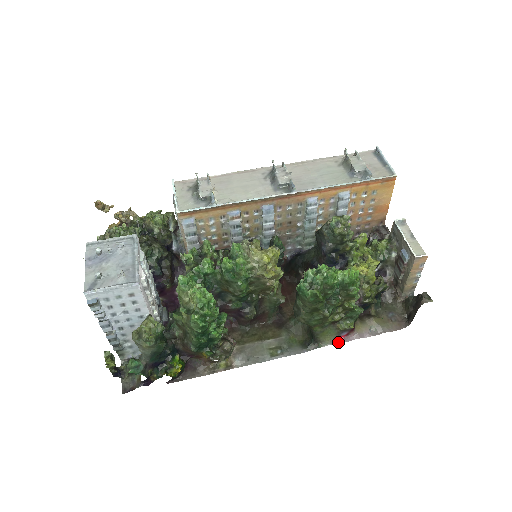
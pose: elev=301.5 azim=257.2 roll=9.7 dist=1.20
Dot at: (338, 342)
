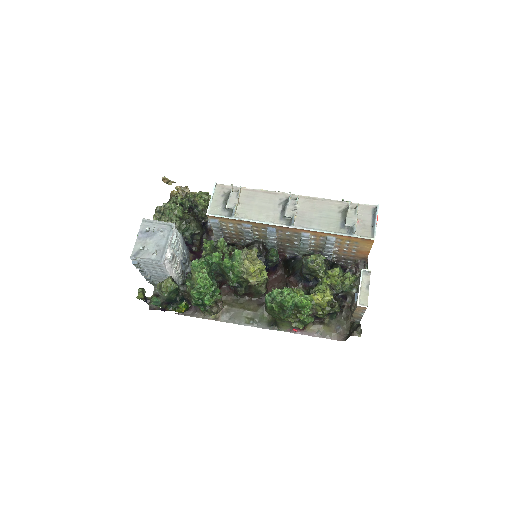
Dot at: (292, 332)
